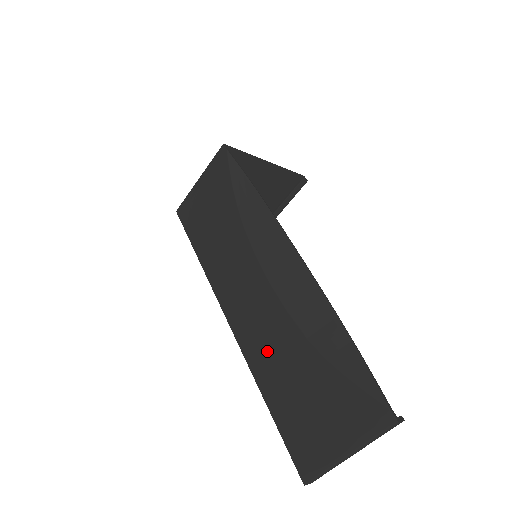
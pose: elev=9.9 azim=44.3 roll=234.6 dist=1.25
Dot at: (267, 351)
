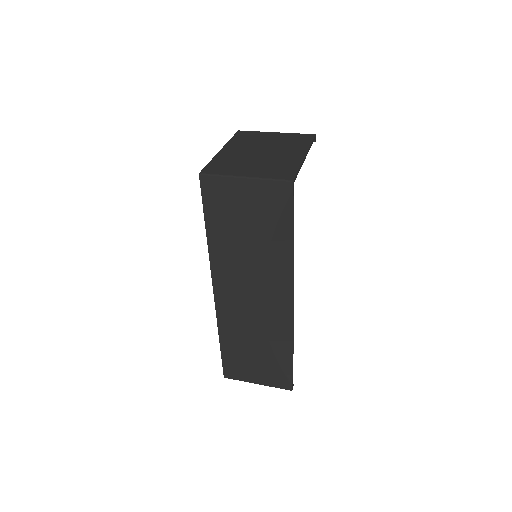
Dot at: (237, 327)
